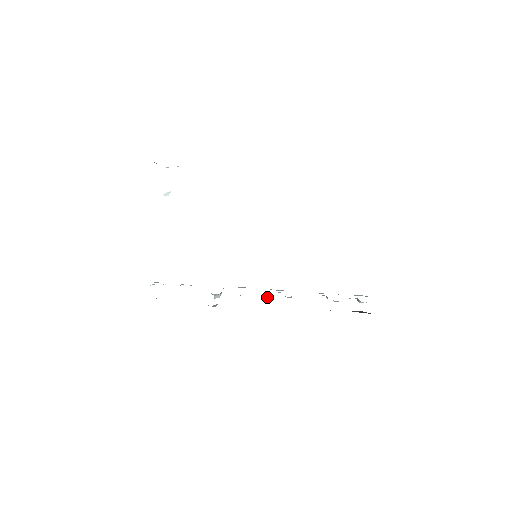
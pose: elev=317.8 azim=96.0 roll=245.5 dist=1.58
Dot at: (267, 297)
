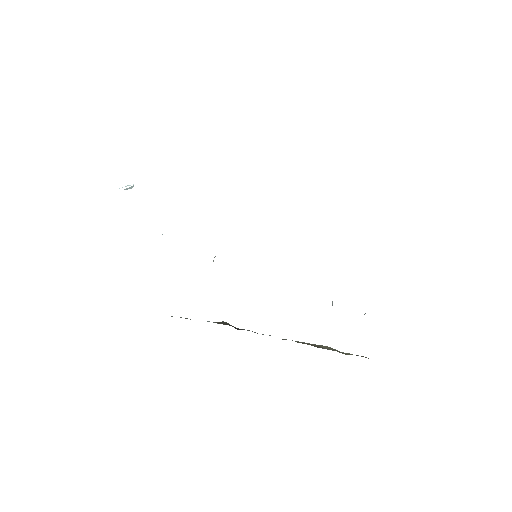
Dot at: occluded
